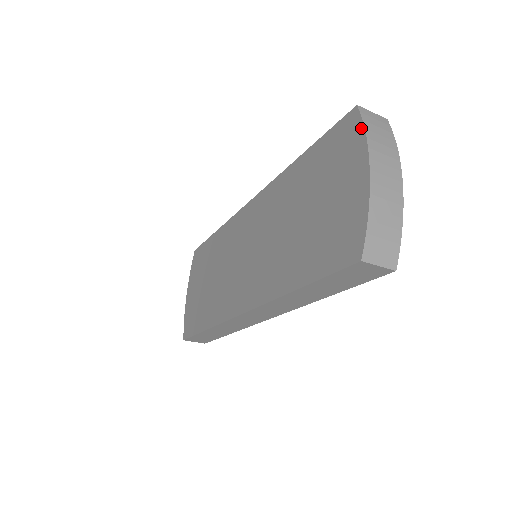
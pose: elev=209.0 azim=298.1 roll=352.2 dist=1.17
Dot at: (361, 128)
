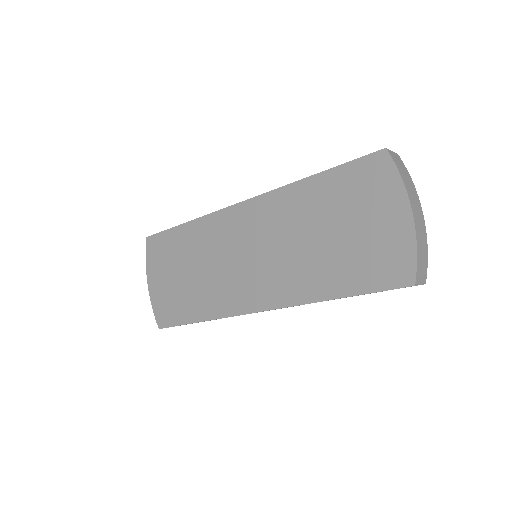
Dot at: (395, 172)
